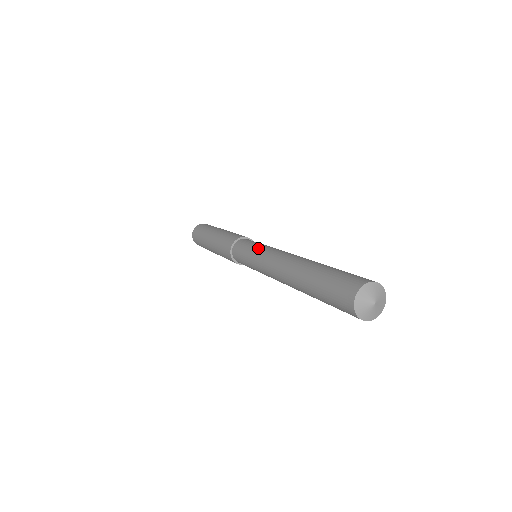
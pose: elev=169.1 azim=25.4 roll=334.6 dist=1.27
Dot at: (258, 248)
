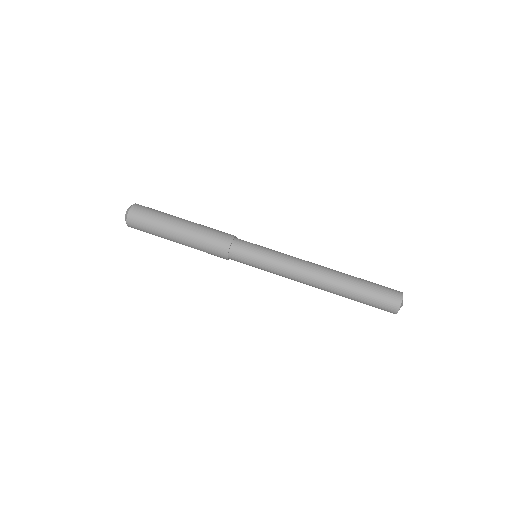
Dot at: (273, 253)
